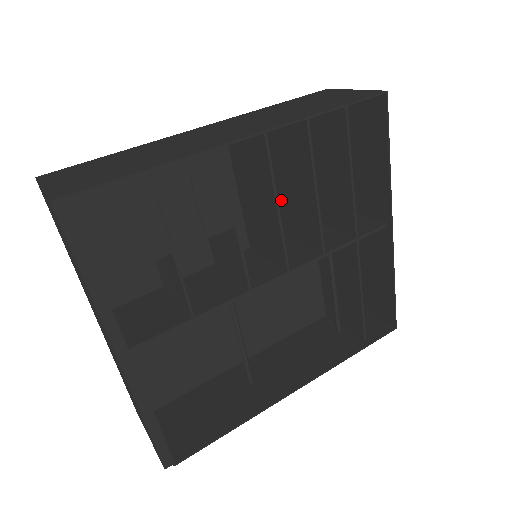
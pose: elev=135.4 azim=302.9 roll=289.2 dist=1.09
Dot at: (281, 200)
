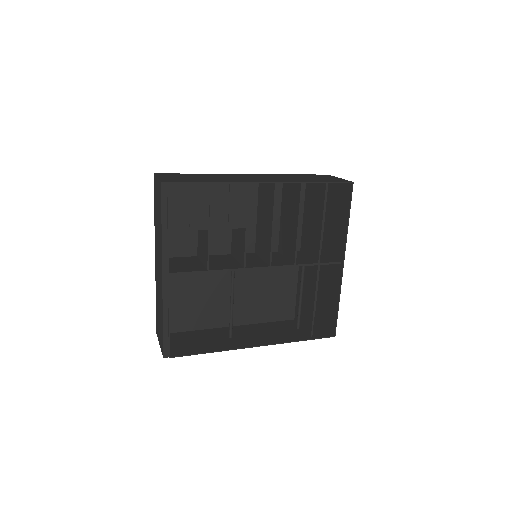
Dot at: (281, 229)
